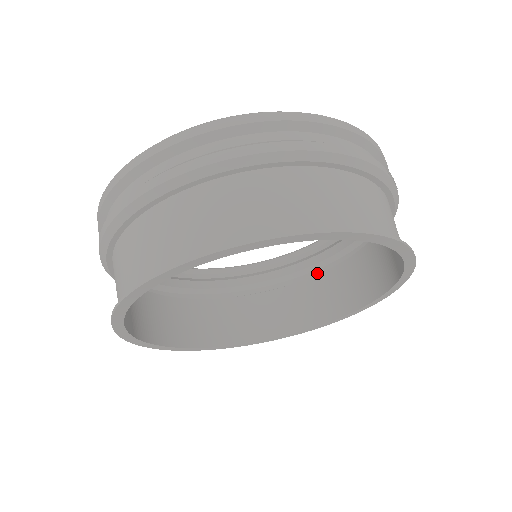
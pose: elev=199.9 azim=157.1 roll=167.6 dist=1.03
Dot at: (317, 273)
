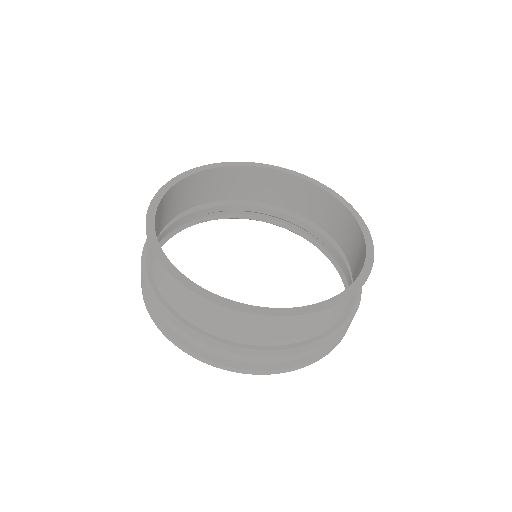
Dot at: occluded
